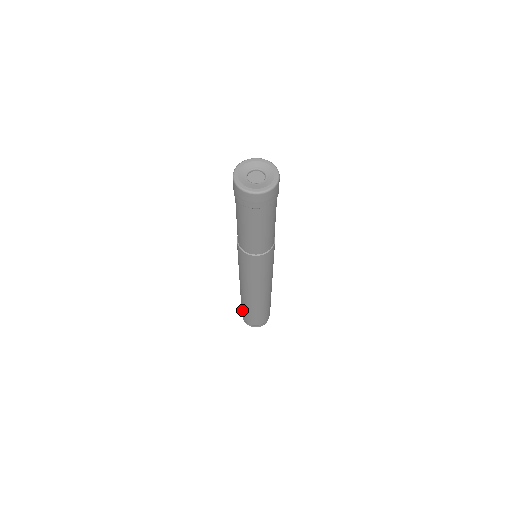
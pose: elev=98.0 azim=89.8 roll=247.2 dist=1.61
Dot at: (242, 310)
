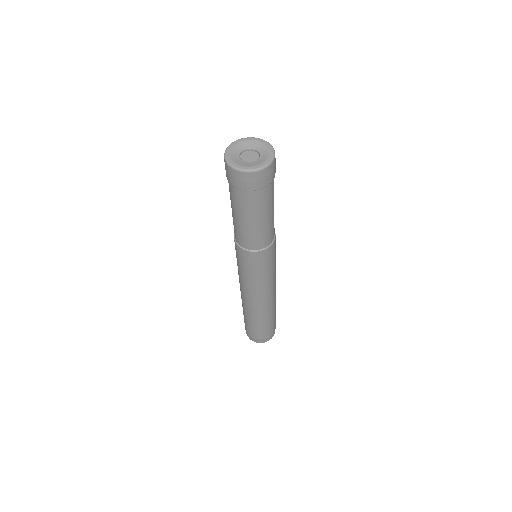
Dot at: (245, 323)
